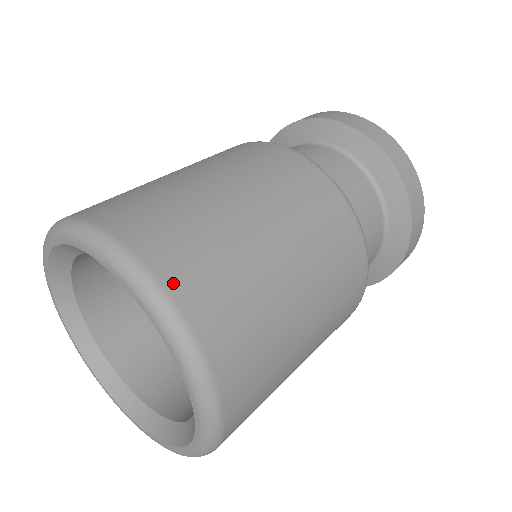
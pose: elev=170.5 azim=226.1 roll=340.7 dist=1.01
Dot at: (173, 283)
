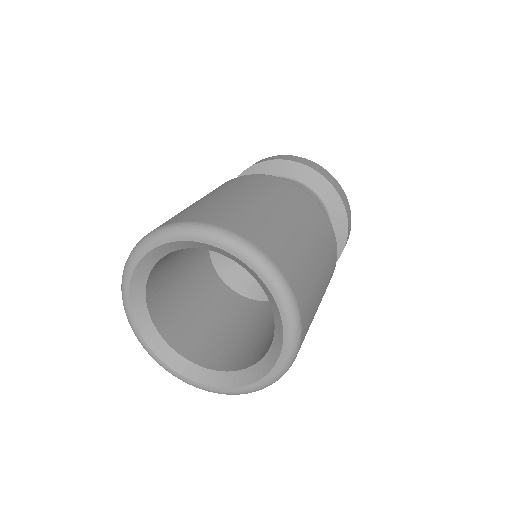
Dot at: (248, 236)
